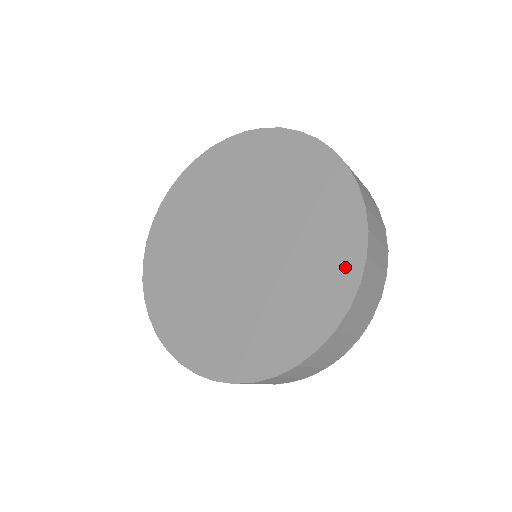
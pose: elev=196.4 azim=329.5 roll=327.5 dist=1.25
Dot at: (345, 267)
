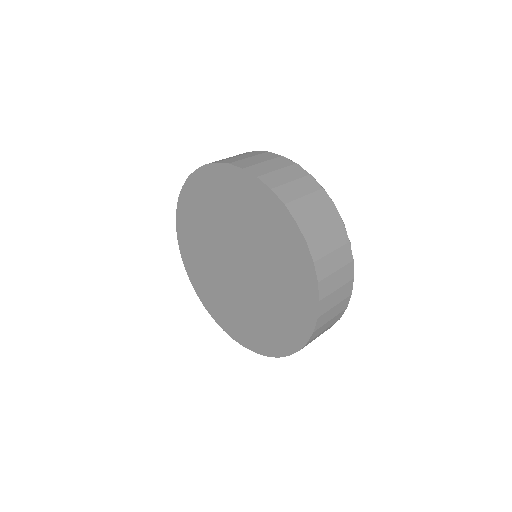
Dot at: (294, 336)
